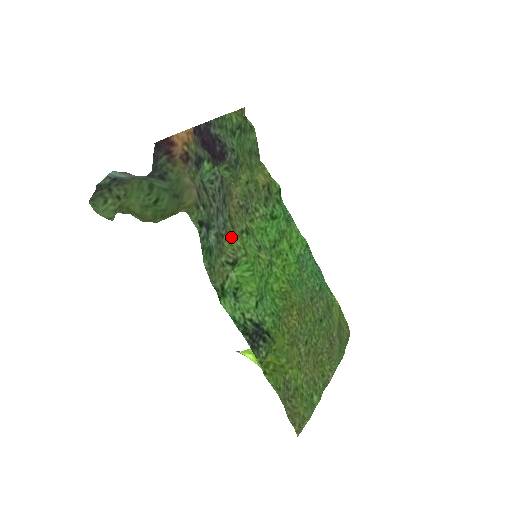
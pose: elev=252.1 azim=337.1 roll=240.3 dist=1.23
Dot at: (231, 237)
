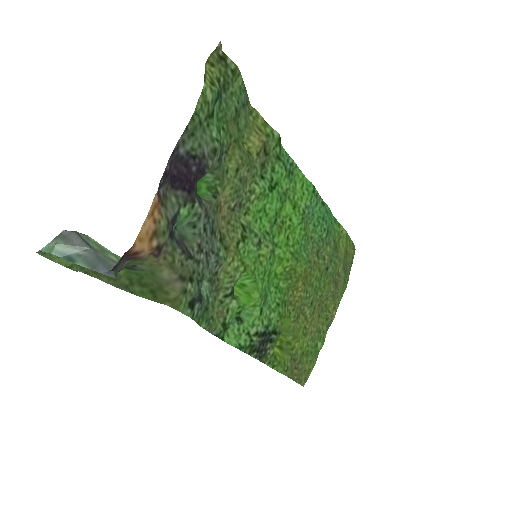
Dot at: (226, 265)
